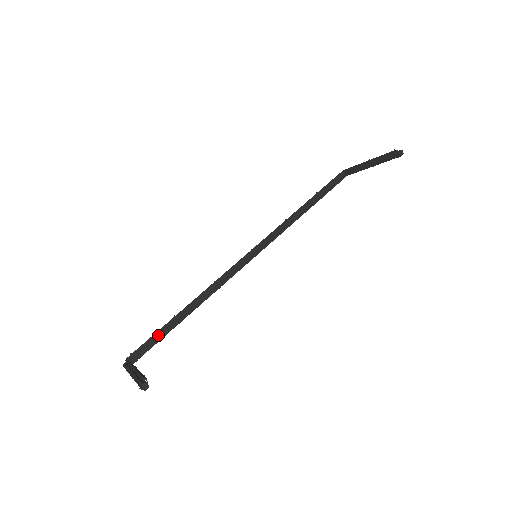
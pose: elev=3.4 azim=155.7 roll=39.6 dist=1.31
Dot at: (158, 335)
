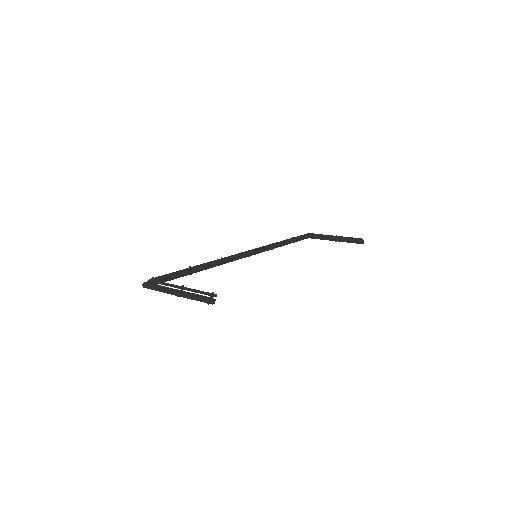
Dot at: (175, 274)
